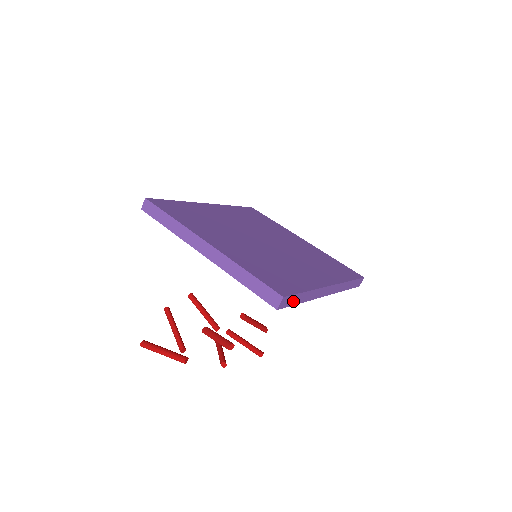
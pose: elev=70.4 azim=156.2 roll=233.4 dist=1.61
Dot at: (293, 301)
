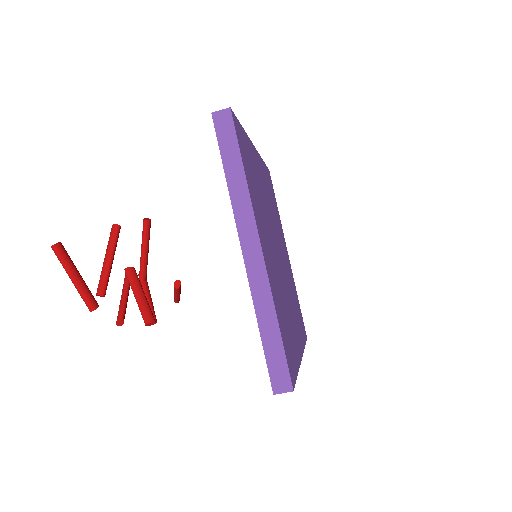
Dot at: occluded
